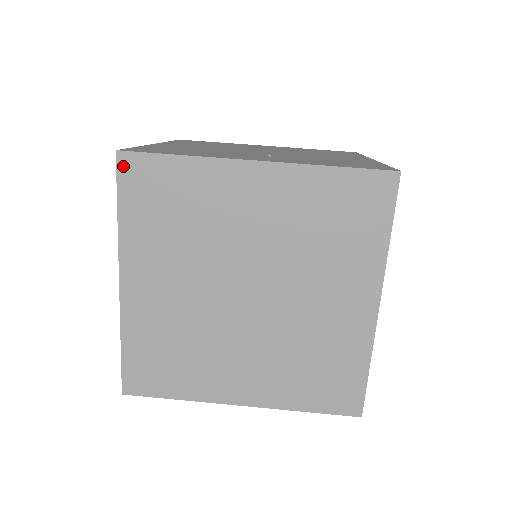
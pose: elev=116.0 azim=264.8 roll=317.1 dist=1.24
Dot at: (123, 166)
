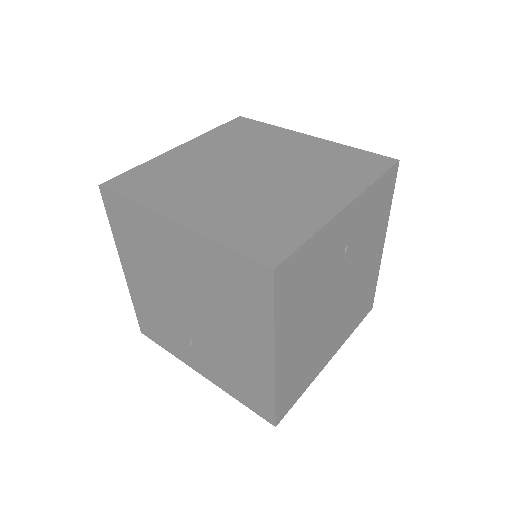
Dot at: (237, 120)
